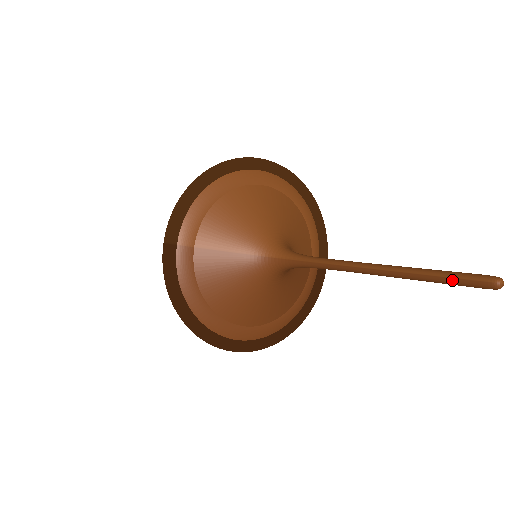
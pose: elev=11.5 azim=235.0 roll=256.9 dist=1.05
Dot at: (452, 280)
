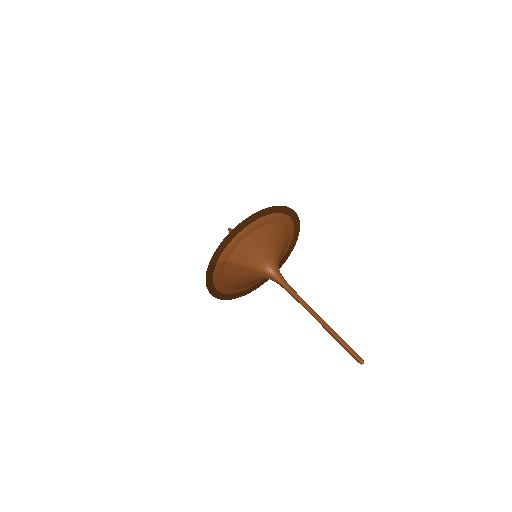
Dot at: (347, 351)
